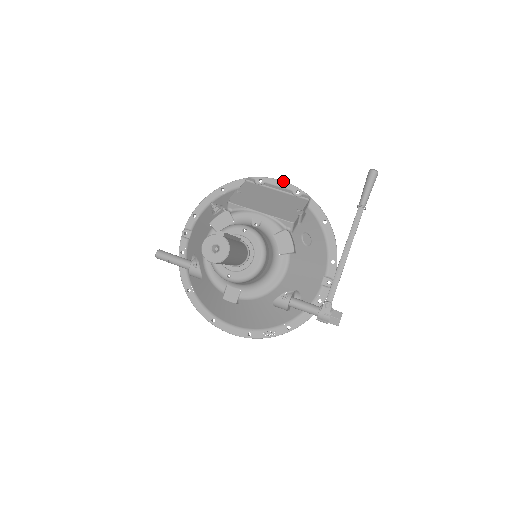
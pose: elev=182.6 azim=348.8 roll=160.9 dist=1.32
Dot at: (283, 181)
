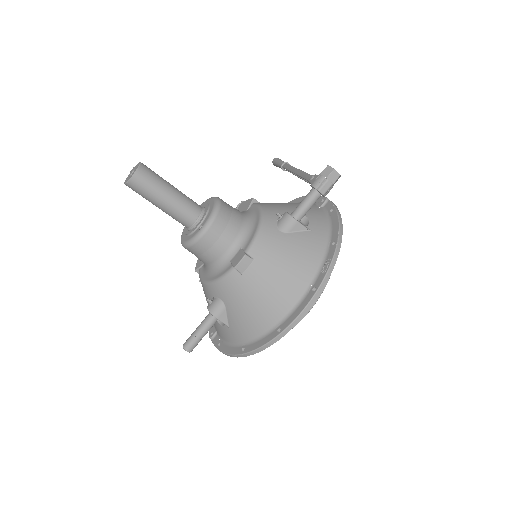
Dot at: occluded
